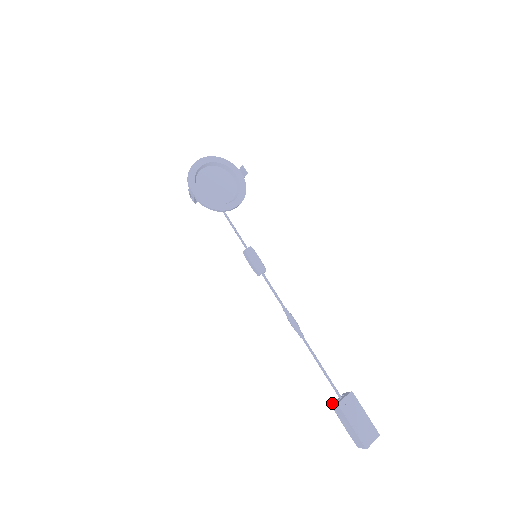
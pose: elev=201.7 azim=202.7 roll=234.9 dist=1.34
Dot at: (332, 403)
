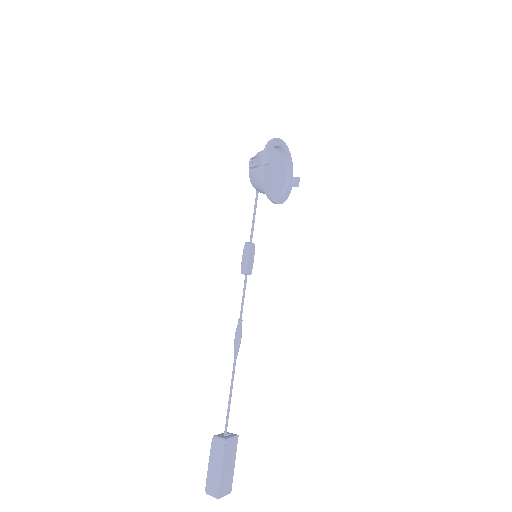
Dot at: (216, 435)
